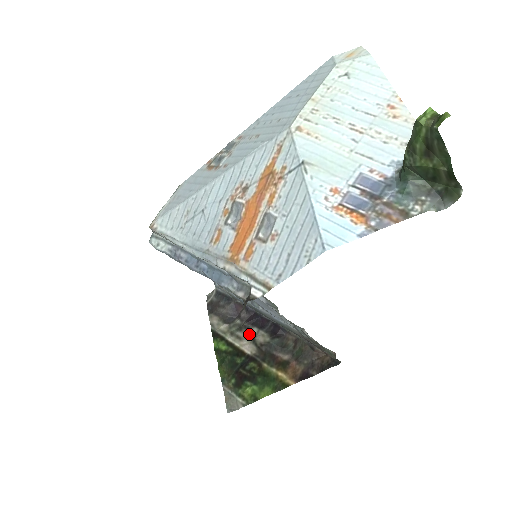
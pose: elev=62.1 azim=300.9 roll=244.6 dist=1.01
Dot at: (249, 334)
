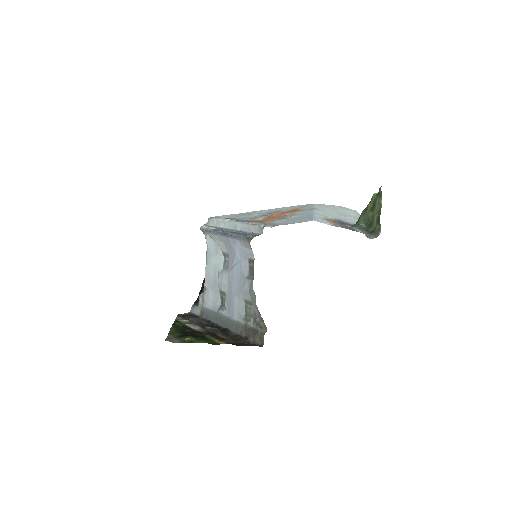
Dot at: (203, 327)
